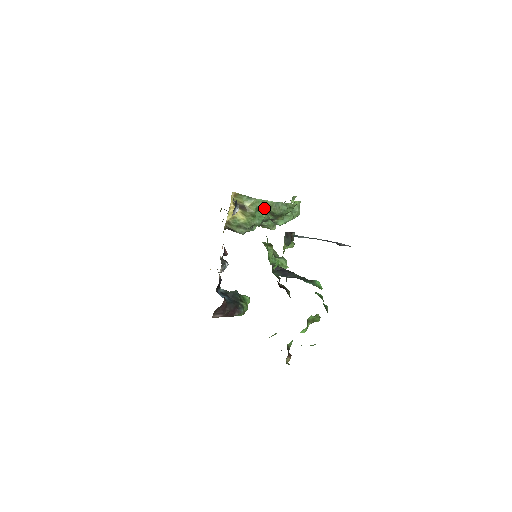
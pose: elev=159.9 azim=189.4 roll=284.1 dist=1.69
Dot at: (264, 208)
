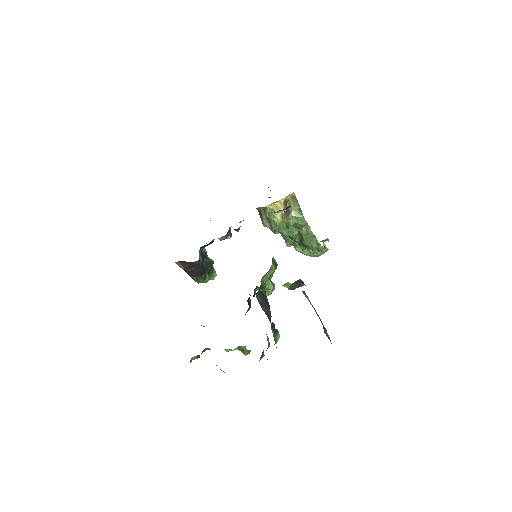
Dot at: (301, 229)
